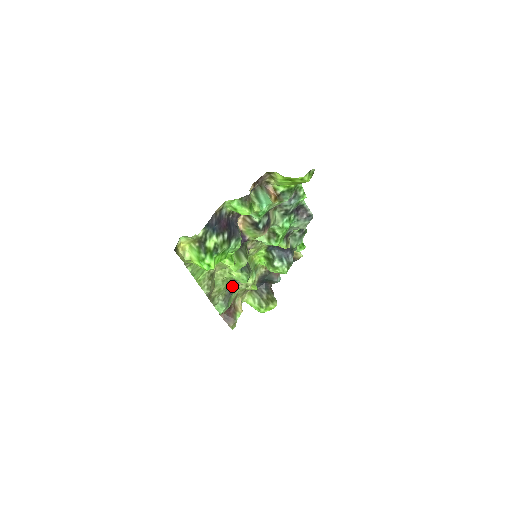
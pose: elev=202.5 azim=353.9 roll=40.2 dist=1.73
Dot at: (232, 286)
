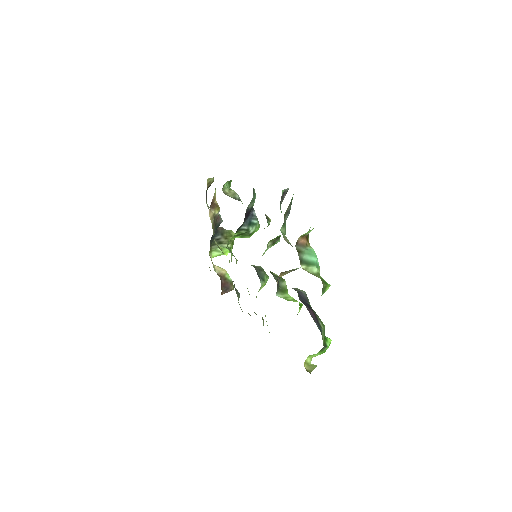
Dot at: occluded
